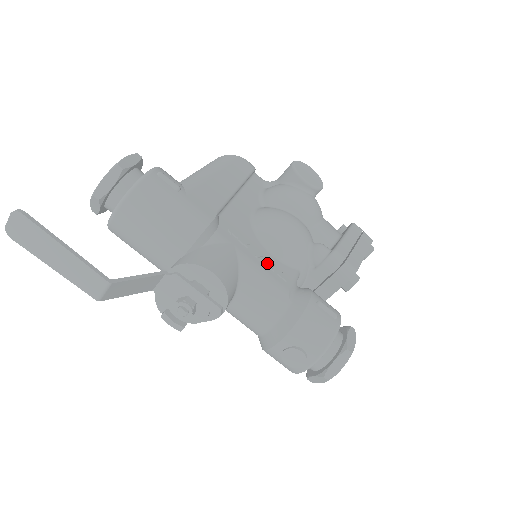
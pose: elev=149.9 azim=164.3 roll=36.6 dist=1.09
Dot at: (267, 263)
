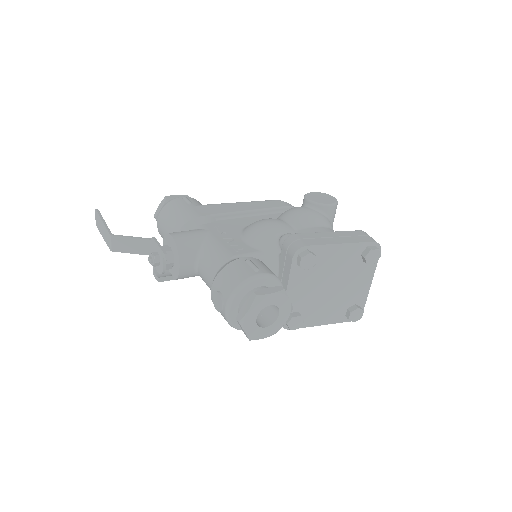
Dot at: (229, 241)
